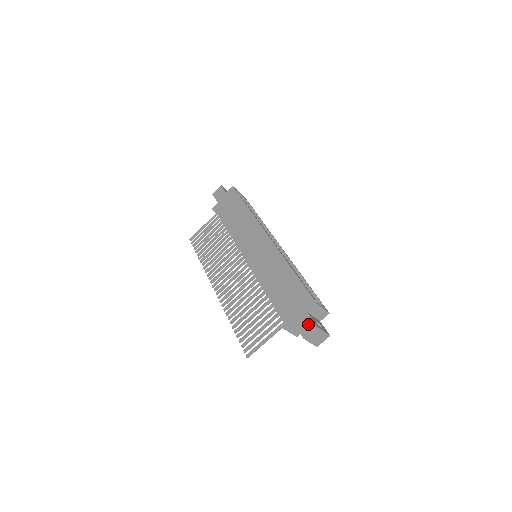
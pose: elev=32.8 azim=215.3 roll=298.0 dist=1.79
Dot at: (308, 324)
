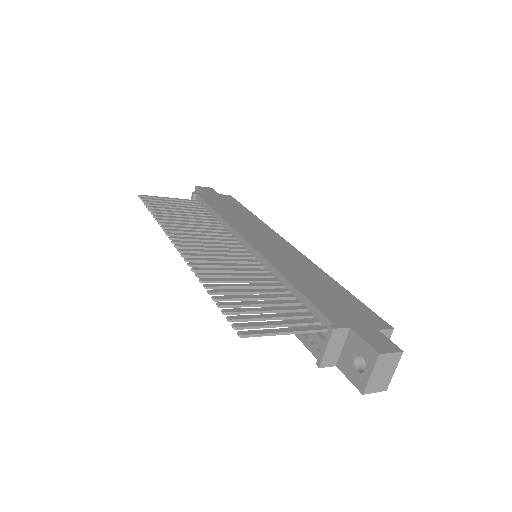
Dot at: (384, 341)
